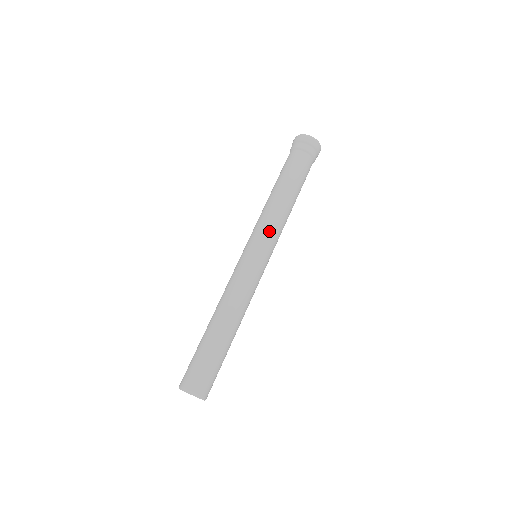
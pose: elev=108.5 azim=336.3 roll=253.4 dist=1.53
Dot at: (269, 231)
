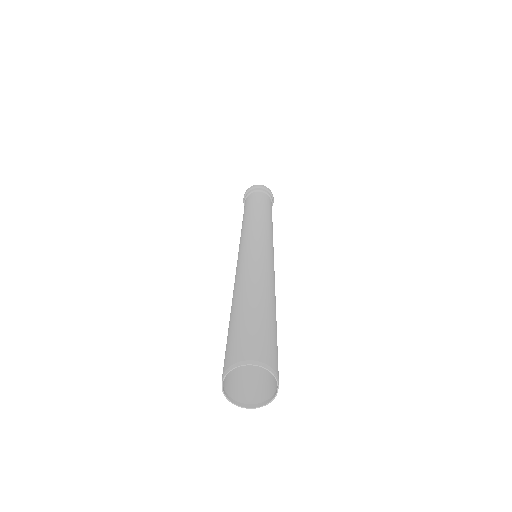
Dot at: (272, 237)
